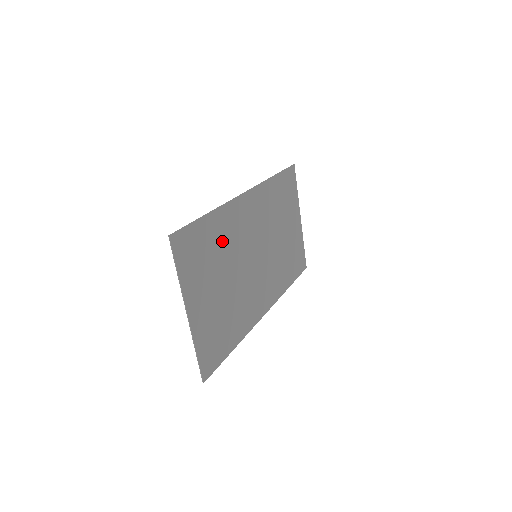
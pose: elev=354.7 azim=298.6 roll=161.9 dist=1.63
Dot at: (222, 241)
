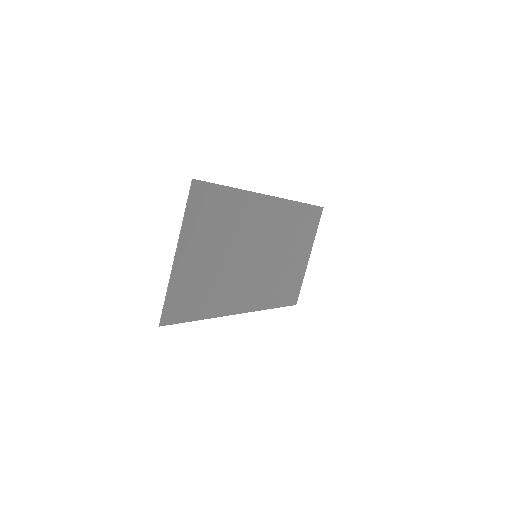
Dot at: (233, 219)
